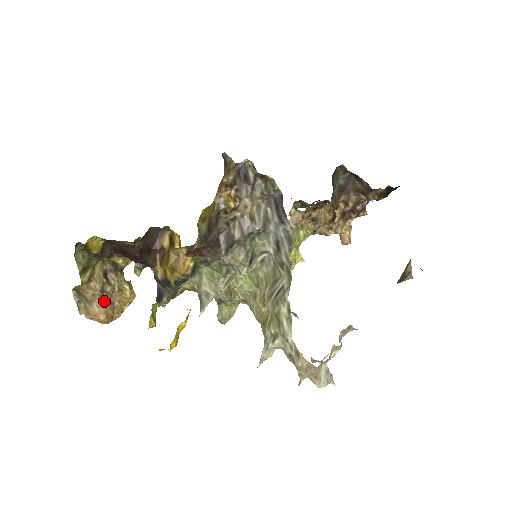
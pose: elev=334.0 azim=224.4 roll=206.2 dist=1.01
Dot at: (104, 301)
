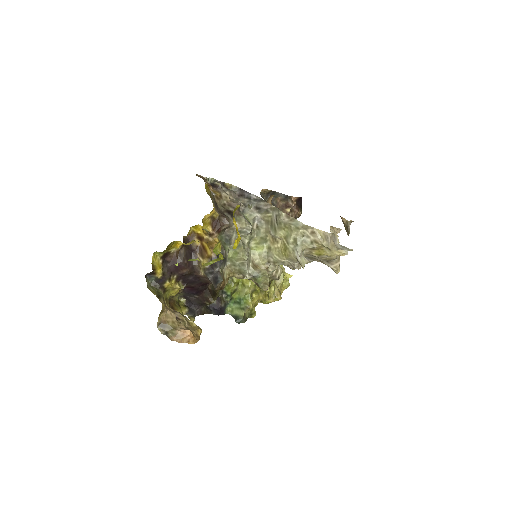
Dot at: (183, 326)
